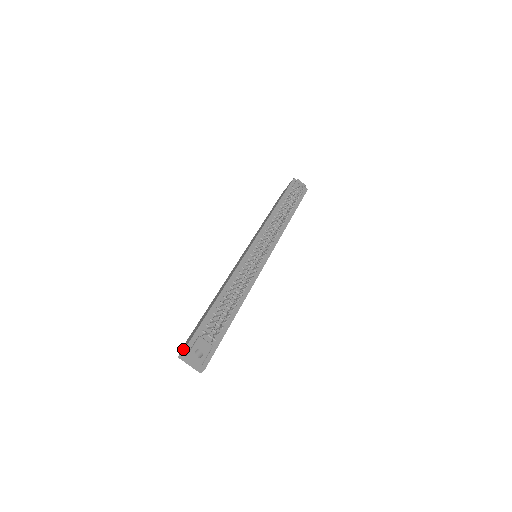
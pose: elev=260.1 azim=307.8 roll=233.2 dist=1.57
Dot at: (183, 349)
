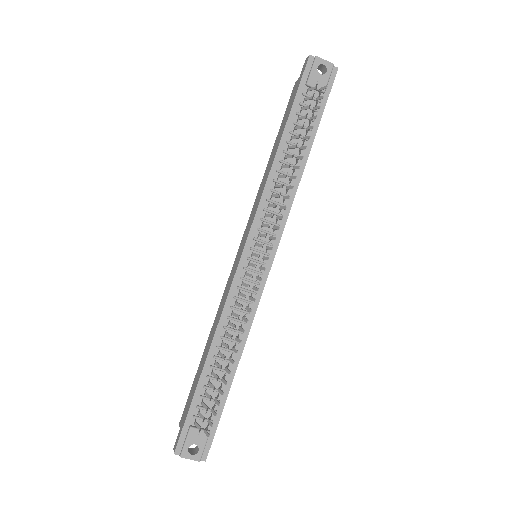
Dot at: (176, 443)
